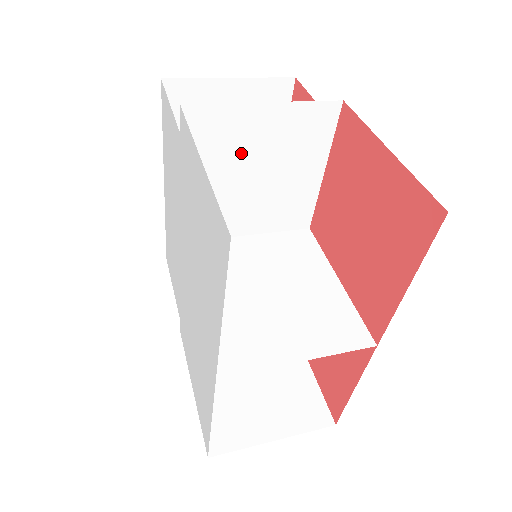
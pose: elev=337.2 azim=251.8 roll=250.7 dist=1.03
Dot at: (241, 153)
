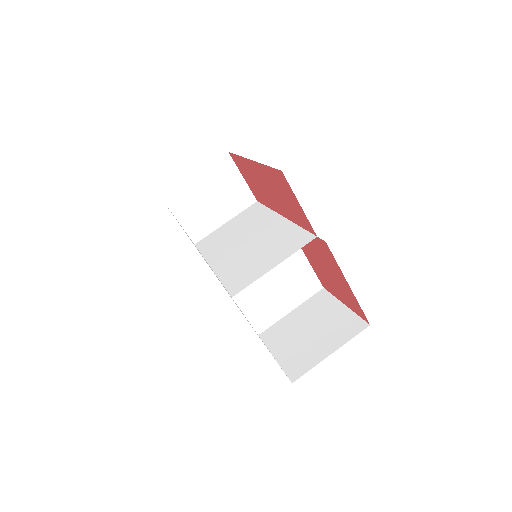
Dot at: (259, 268)
